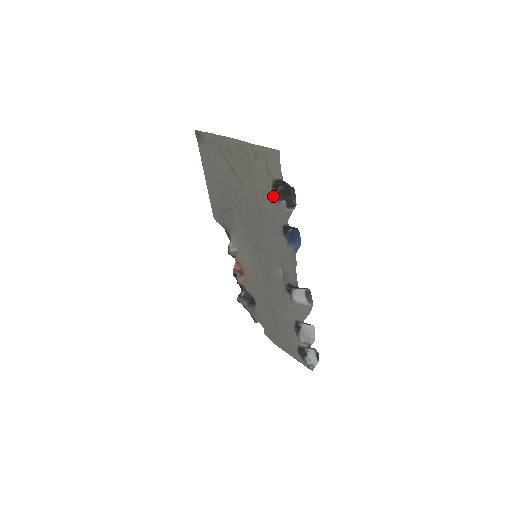
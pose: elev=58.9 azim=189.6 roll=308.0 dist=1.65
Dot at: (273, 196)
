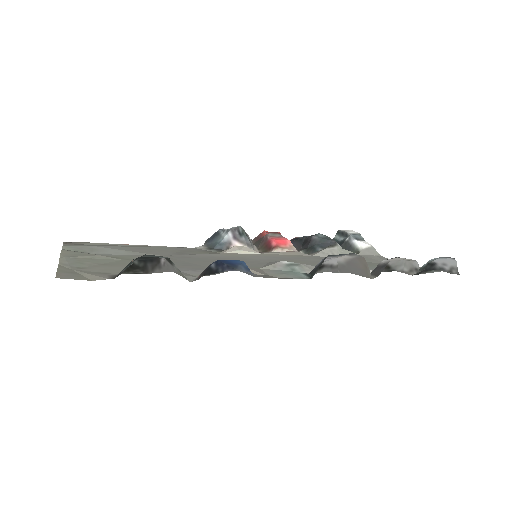
Dot at: occluded
